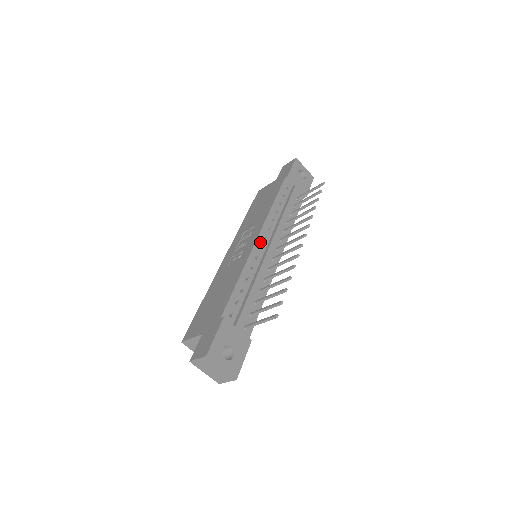
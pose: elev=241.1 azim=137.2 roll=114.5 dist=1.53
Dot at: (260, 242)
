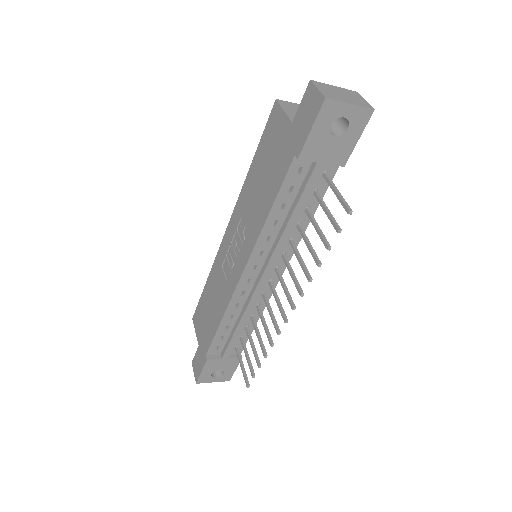
Dot at: (247, 277)
